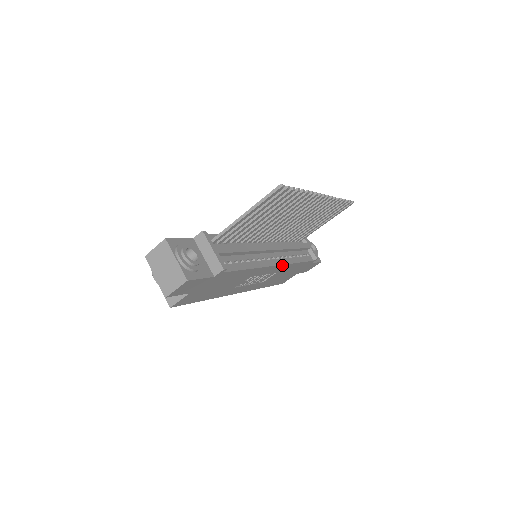
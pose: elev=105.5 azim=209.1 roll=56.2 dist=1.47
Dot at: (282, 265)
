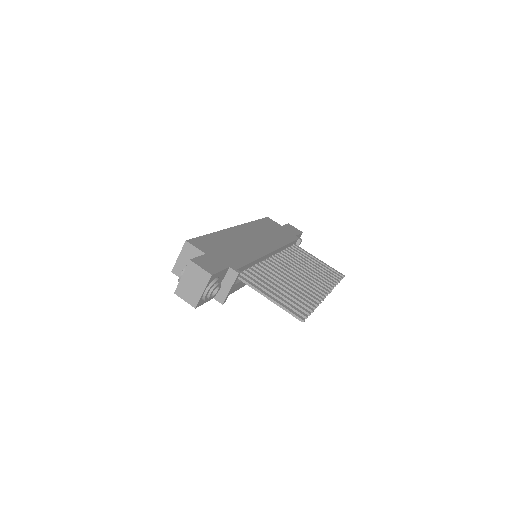
Dot at: occluded
